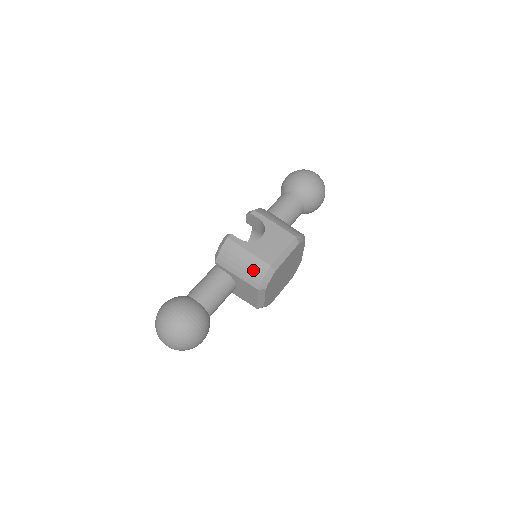
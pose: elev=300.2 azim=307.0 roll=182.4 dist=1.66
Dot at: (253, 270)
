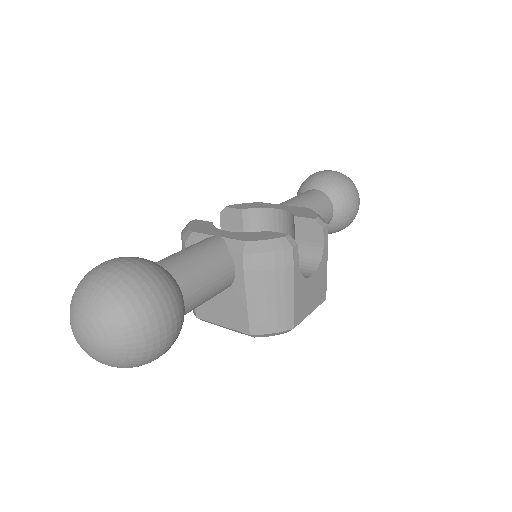
Dot at: (274, 315)
